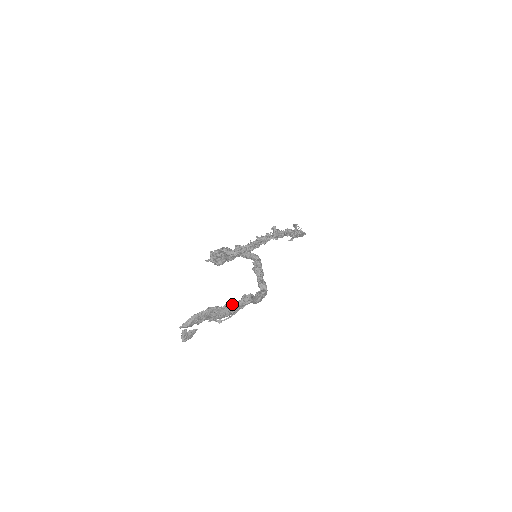
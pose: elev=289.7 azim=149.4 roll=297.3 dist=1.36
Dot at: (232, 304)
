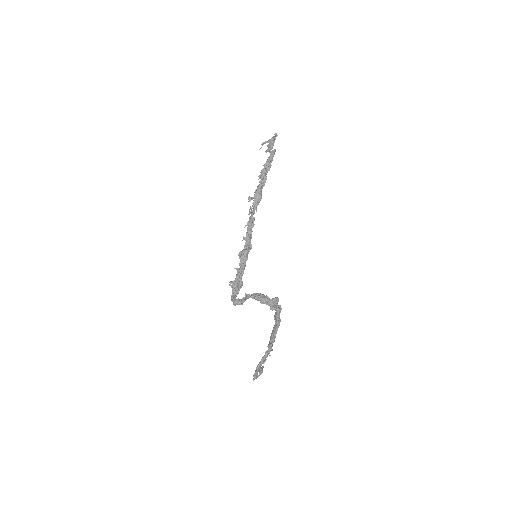
Dot at: (266, 354)
